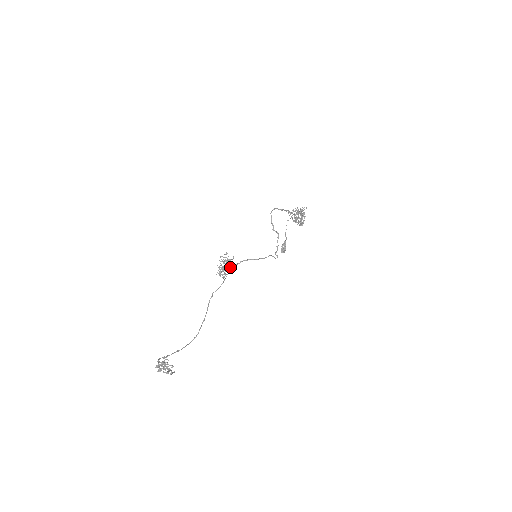
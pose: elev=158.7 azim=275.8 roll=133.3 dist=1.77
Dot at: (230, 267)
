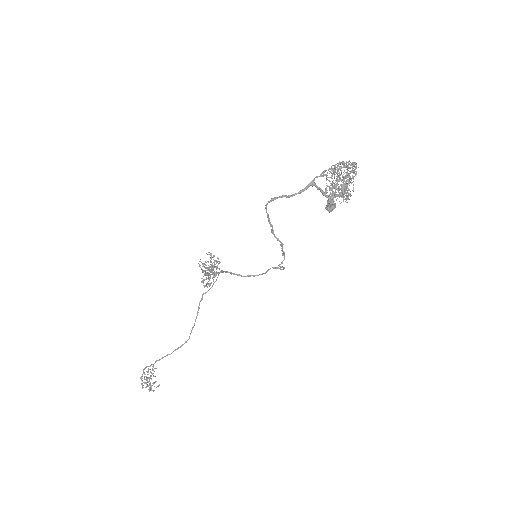
Dot at: occluded
